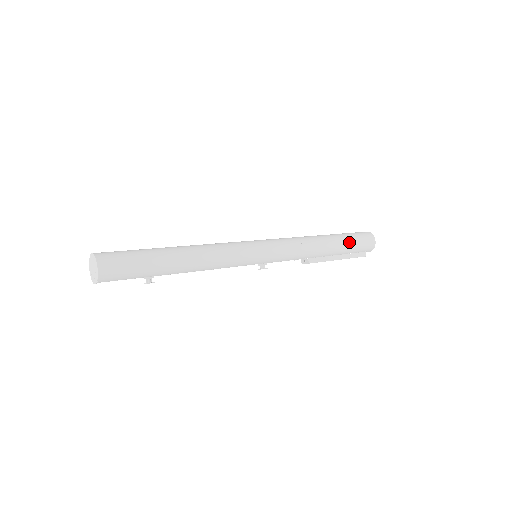
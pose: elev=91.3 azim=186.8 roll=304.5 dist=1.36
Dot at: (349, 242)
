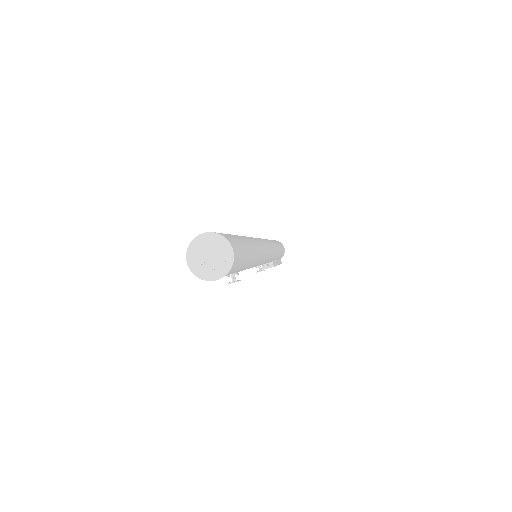
Dot at: (281, 247)
